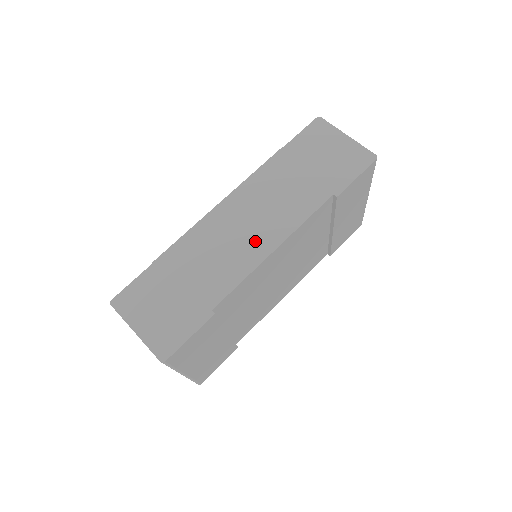
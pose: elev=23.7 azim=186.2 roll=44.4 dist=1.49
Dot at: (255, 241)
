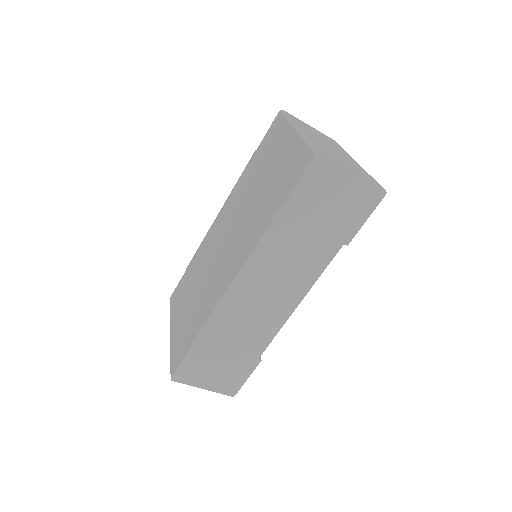
Dot at: (278, 304)
